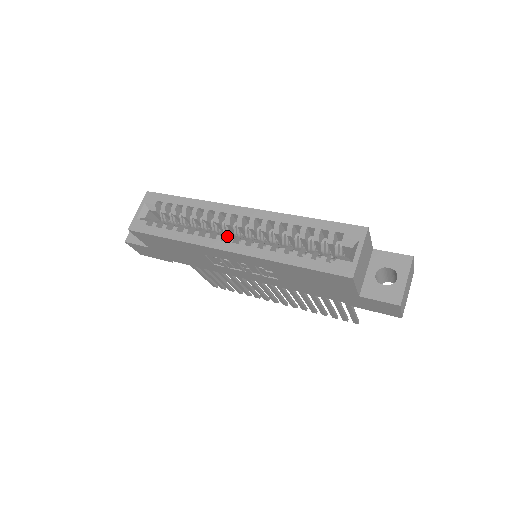
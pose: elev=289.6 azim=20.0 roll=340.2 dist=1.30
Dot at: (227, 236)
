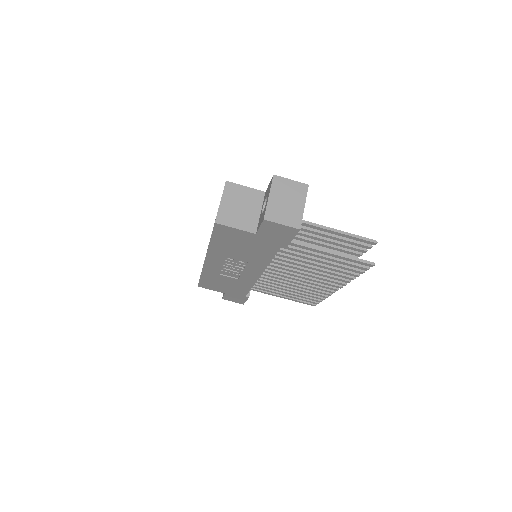
Dot at: occluded
